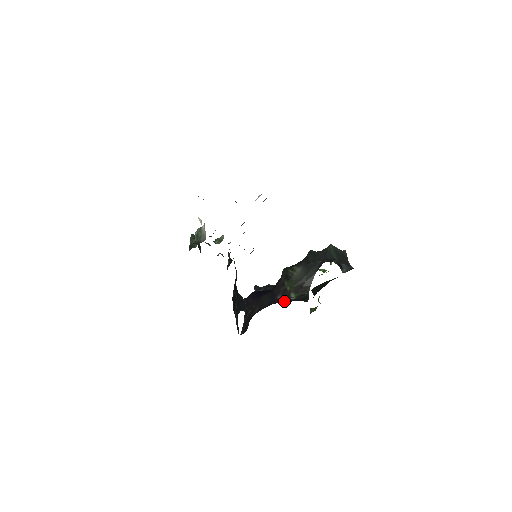
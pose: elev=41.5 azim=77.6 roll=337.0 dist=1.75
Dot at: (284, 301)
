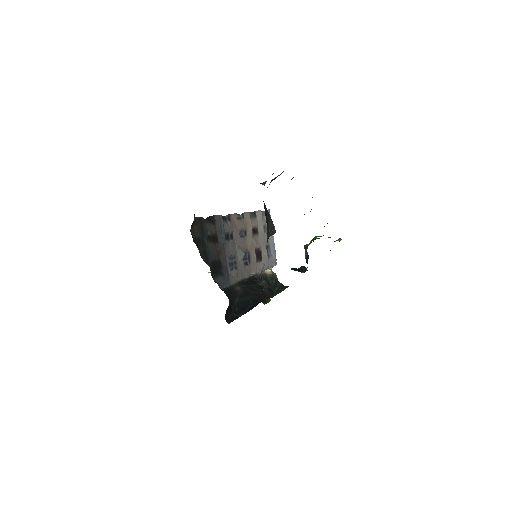
Dot at: occluded
